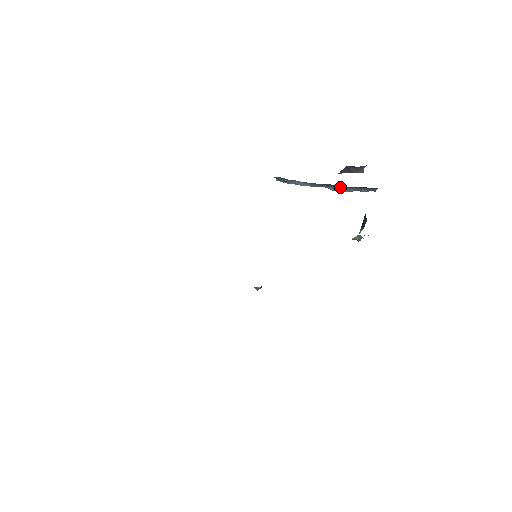
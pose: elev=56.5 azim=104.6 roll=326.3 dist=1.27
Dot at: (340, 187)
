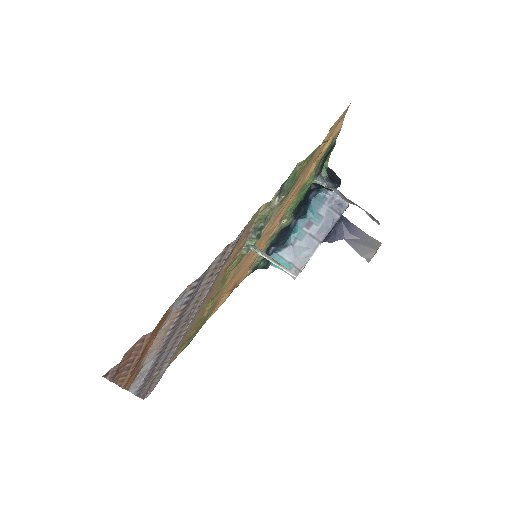
Dot at: (314, 218)
